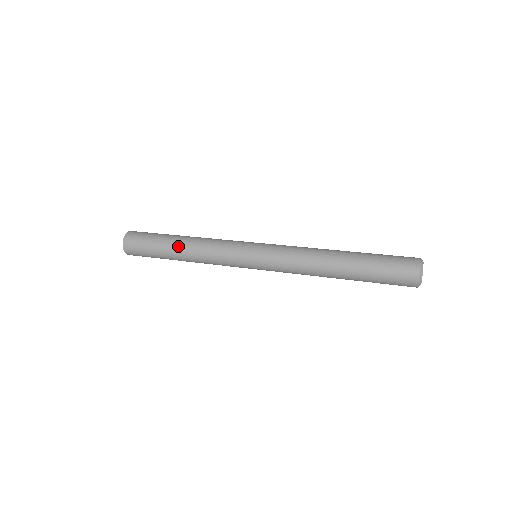
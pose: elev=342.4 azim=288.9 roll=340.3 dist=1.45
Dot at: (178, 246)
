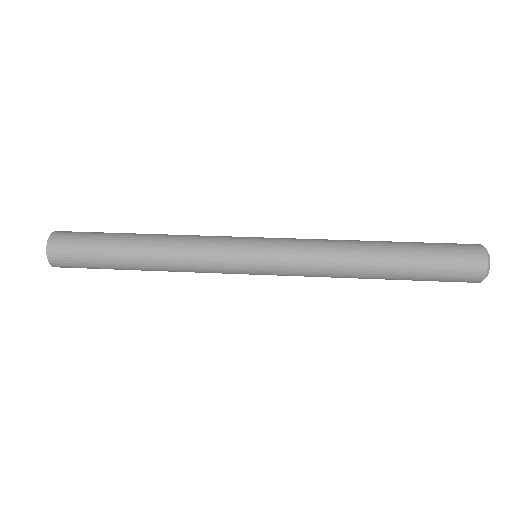
Dot at: (141, 239)
